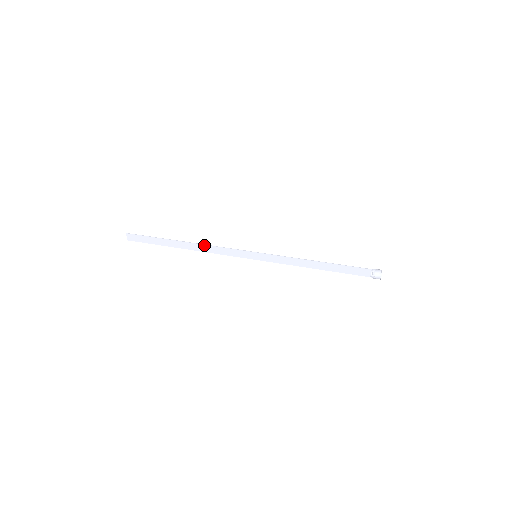
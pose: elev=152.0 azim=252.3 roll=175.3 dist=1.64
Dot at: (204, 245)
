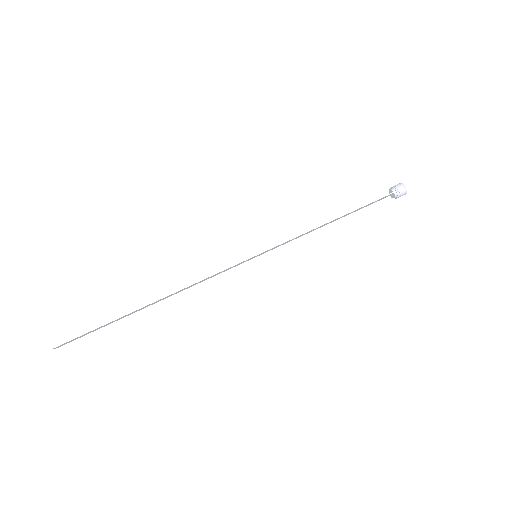
Dot at: (183, 289)
